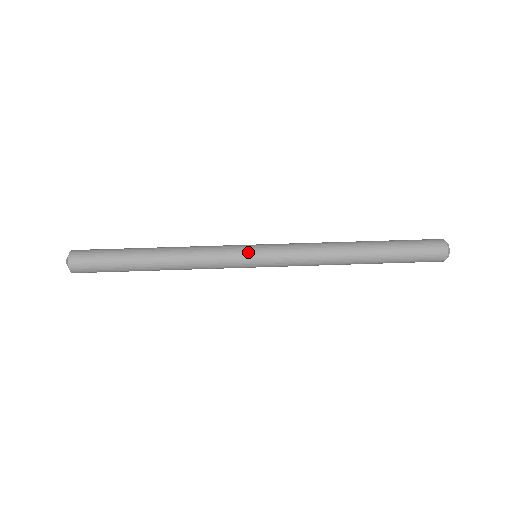
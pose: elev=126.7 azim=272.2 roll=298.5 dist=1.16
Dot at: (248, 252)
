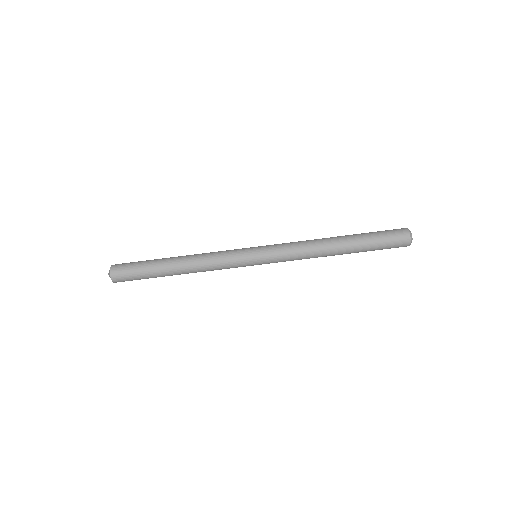
Dot at: (251, 265)
